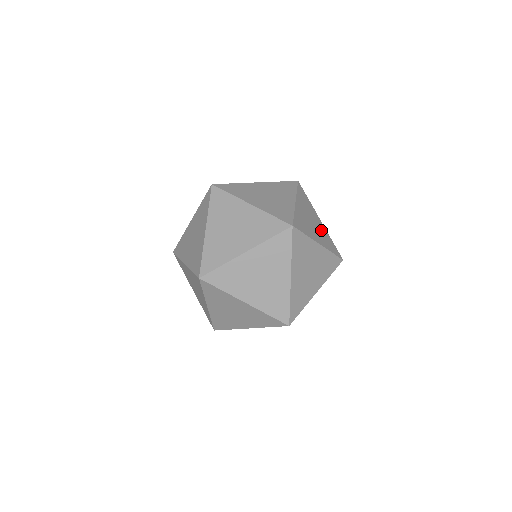
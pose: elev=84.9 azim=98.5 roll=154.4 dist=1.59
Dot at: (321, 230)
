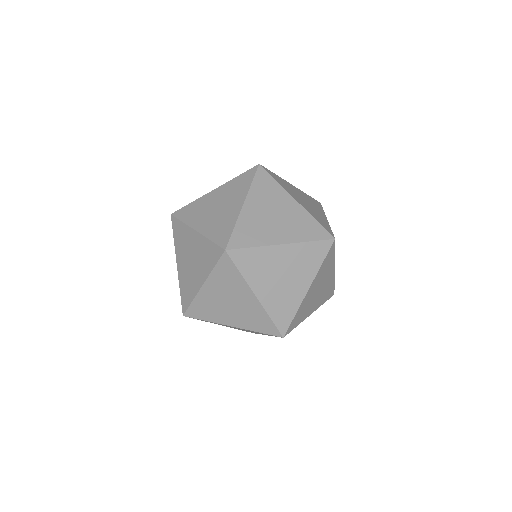
Dot at: occluded
